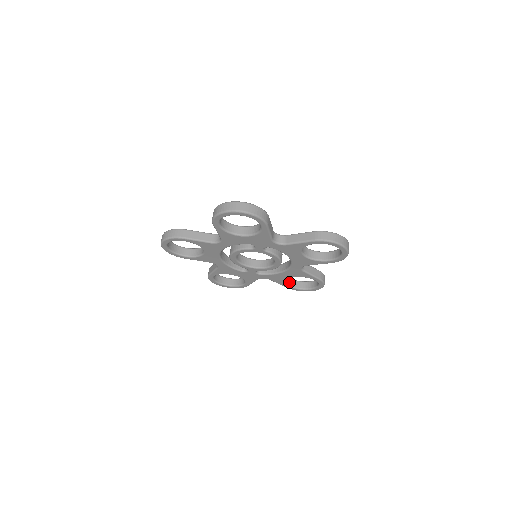
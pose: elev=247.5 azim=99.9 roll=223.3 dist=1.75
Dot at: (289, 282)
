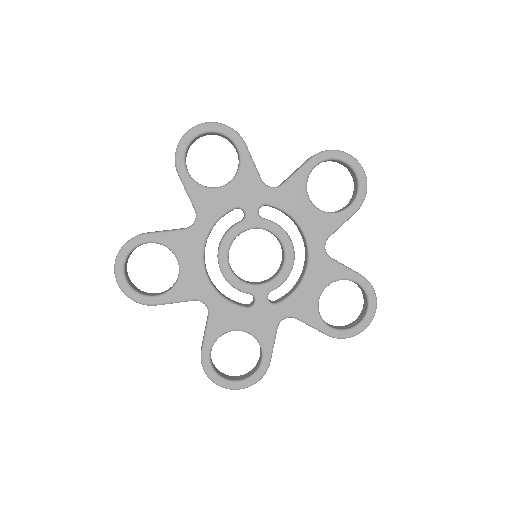
Dot at: (326, 324)
